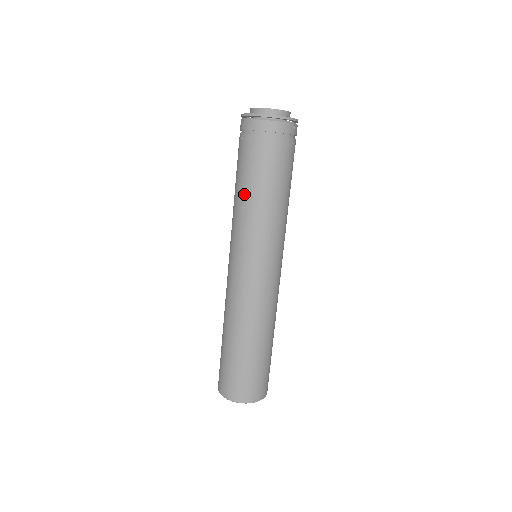
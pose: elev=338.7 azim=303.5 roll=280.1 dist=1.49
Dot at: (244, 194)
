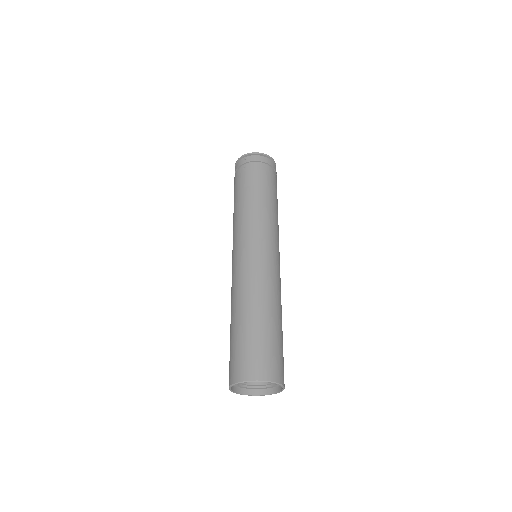
Dot at: (253, 198)
